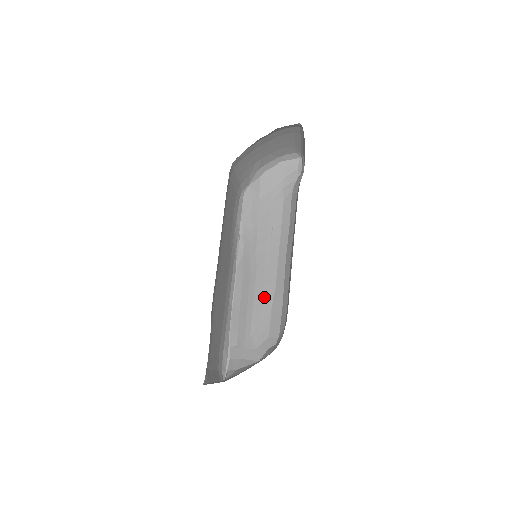
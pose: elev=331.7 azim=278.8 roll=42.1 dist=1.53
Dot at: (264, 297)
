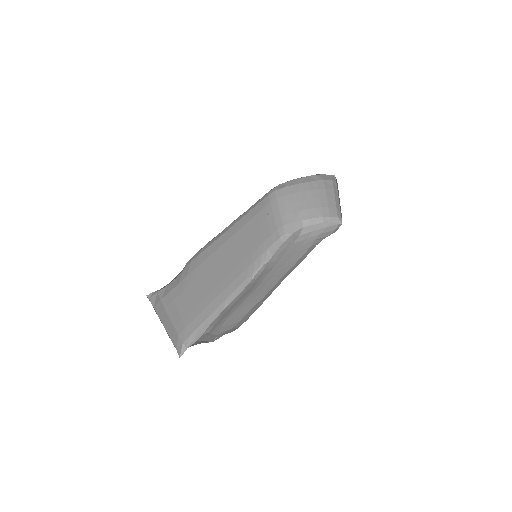
Dot at: (251, 302)
